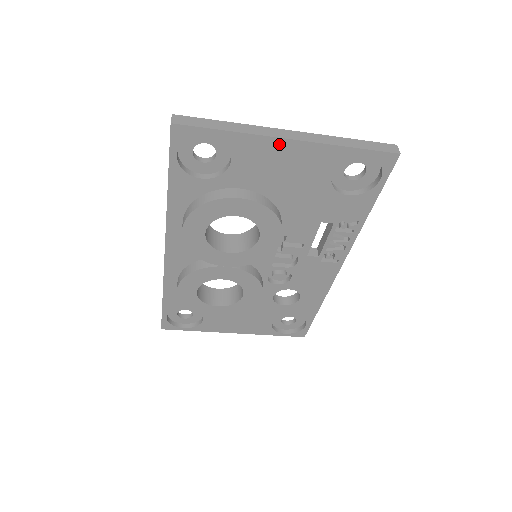
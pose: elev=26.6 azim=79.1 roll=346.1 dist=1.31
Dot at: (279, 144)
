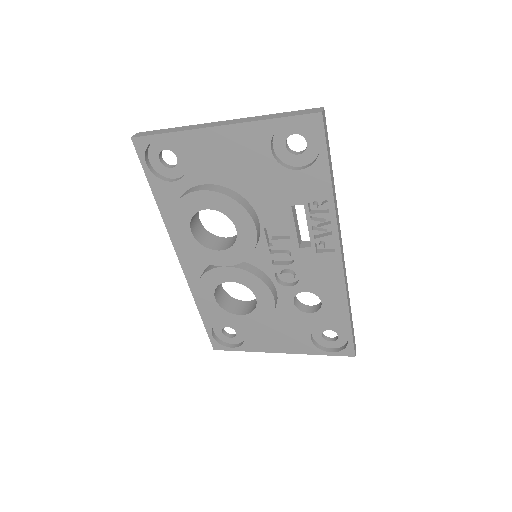
Dot at: (213, 133)
